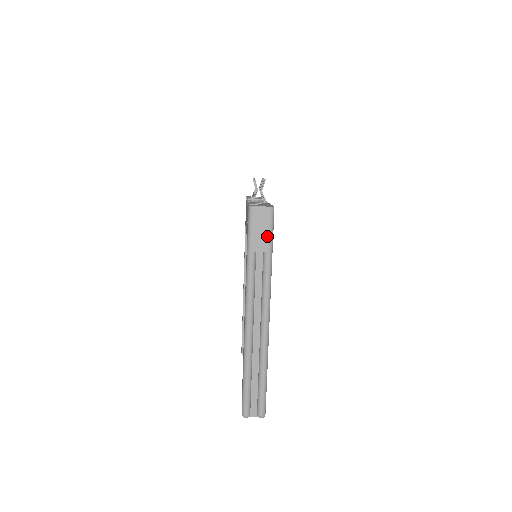
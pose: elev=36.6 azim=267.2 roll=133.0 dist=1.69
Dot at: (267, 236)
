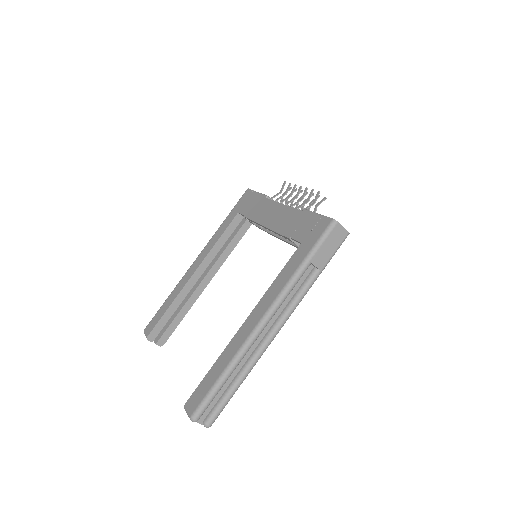
Dot at: (330, 256)
